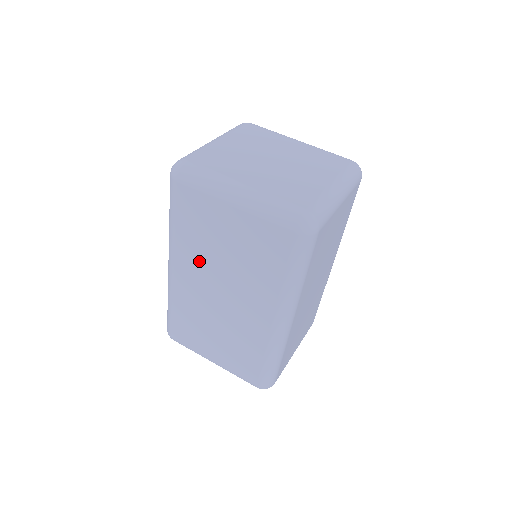
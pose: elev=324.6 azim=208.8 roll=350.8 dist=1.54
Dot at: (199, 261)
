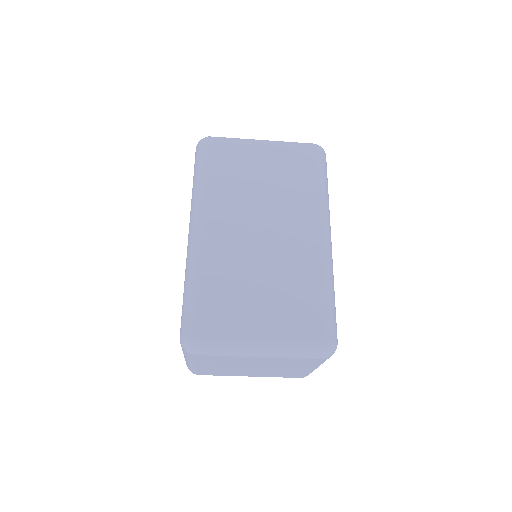
Dot at: (234, 204)
